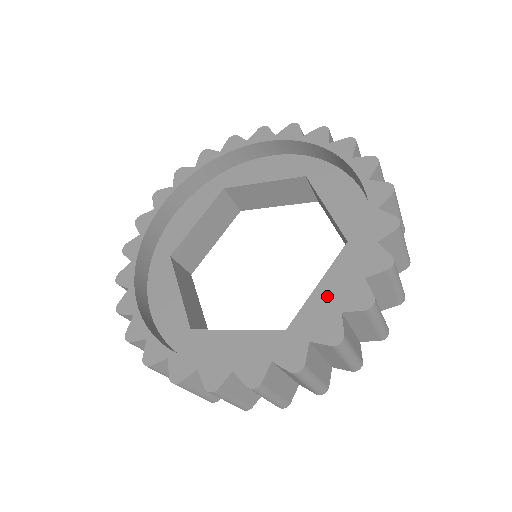
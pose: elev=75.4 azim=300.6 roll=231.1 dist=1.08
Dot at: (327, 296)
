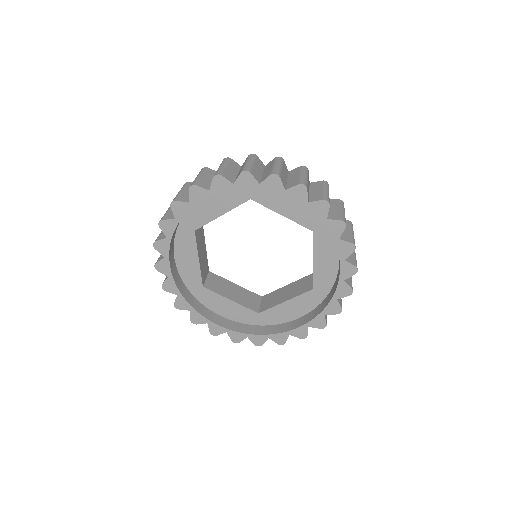
Dot at: (323, 265)
